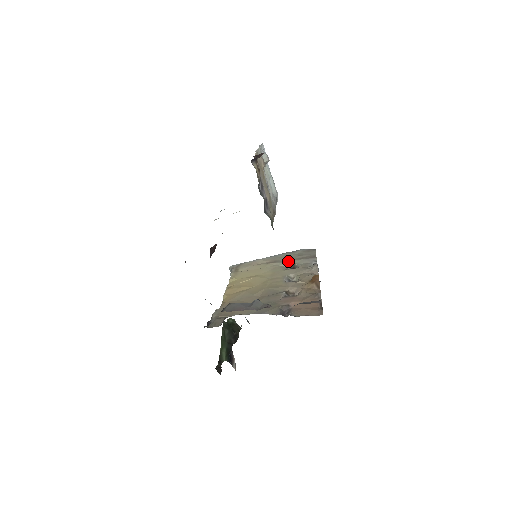
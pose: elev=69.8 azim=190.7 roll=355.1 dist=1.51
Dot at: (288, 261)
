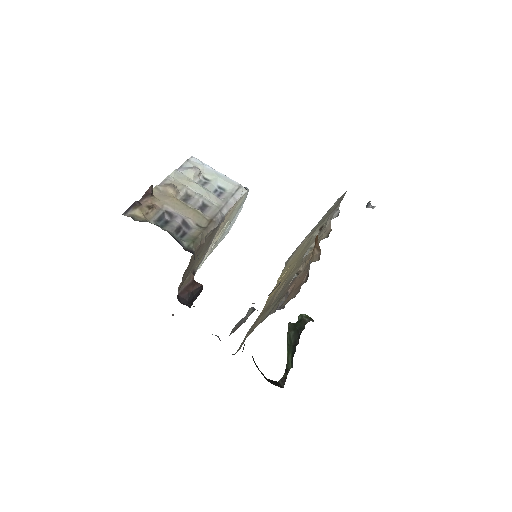
Dot at: (320, 226)
